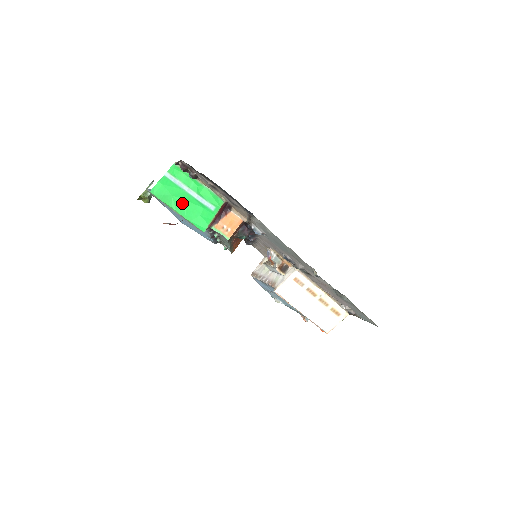
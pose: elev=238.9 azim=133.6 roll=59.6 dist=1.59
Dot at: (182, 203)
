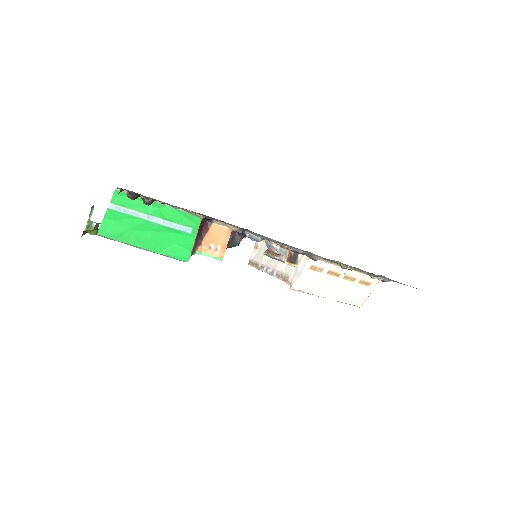
Dot at: (146, 236)
